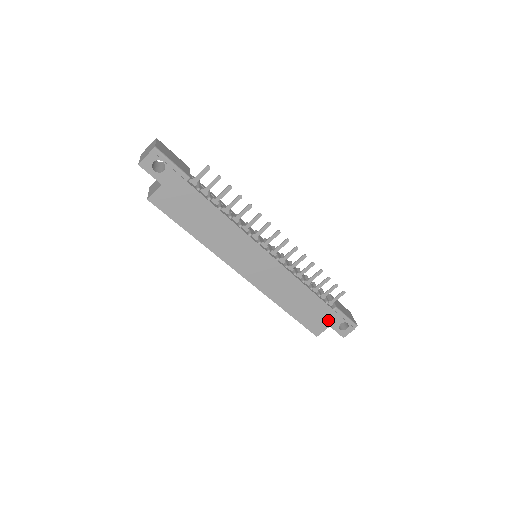
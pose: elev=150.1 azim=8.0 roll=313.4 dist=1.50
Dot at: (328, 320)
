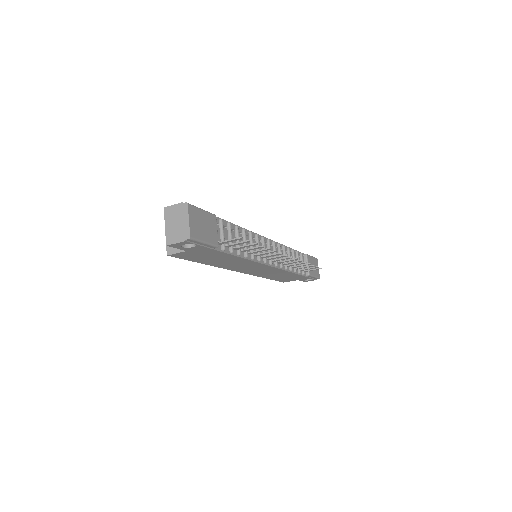
Dot at: (298, 279)
